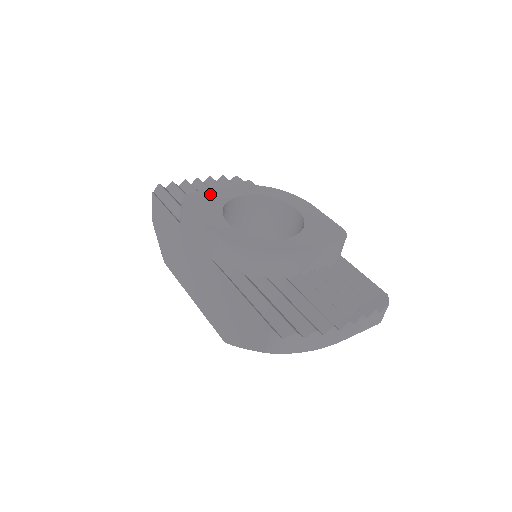
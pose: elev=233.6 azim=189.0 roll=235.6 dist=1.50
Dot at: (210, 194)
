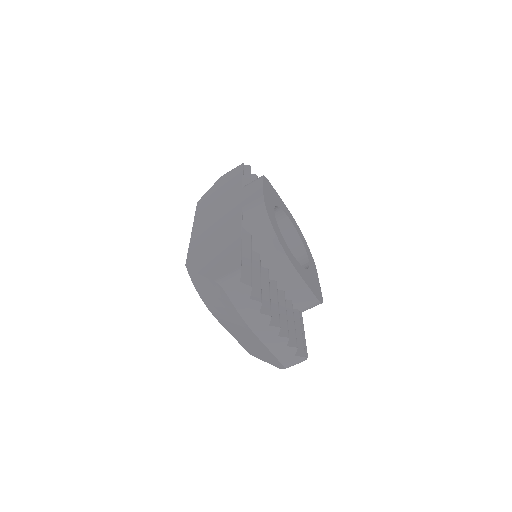
Dot at: (277, 195)
